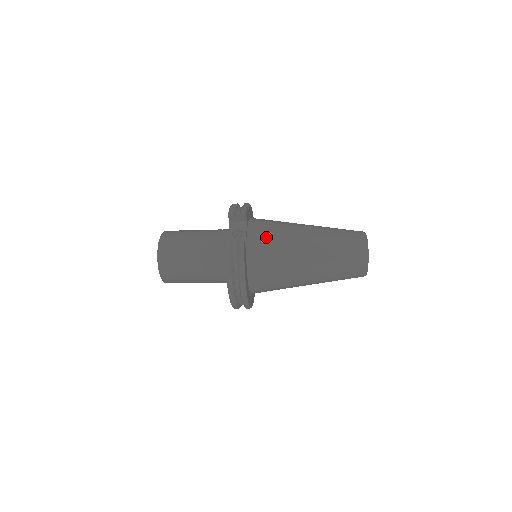
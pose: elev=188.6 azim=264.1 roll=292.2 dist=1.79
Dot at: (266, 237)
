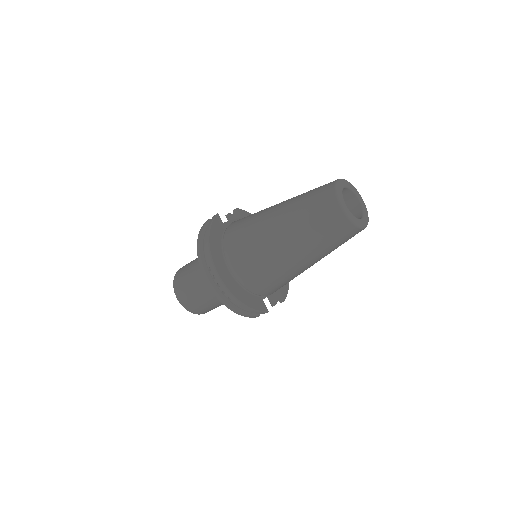
Dot at: occluded
